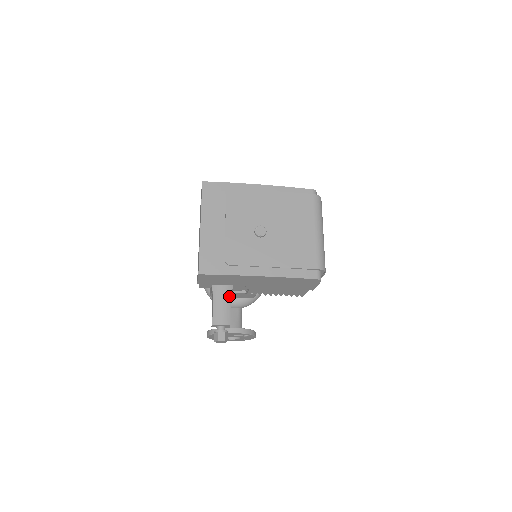
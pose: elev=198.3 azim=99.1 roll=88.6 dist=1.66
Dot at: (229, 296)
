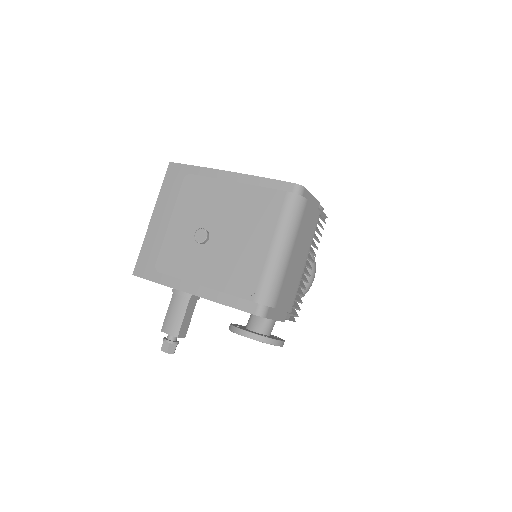
Dot at: (186, 303)
